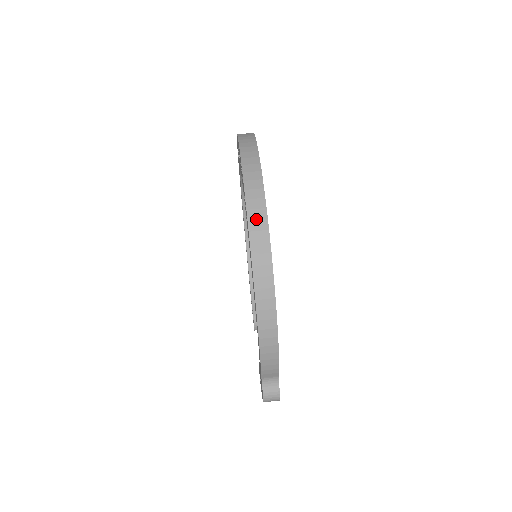
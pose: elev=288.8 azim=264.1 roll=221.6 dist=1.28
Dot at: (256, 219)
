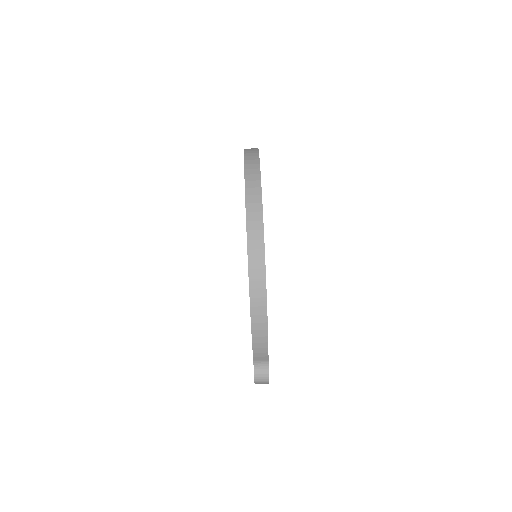
Dot at: (253, 220)
